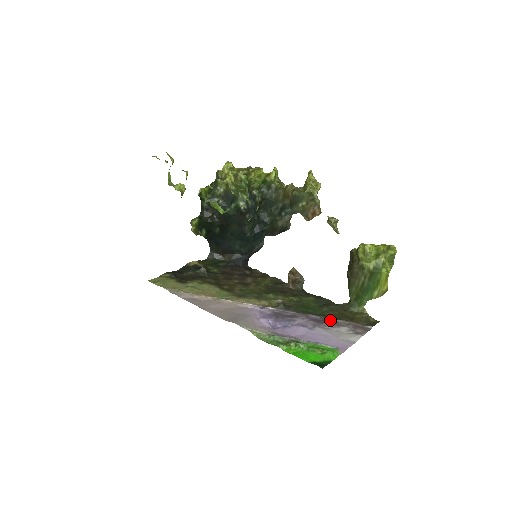
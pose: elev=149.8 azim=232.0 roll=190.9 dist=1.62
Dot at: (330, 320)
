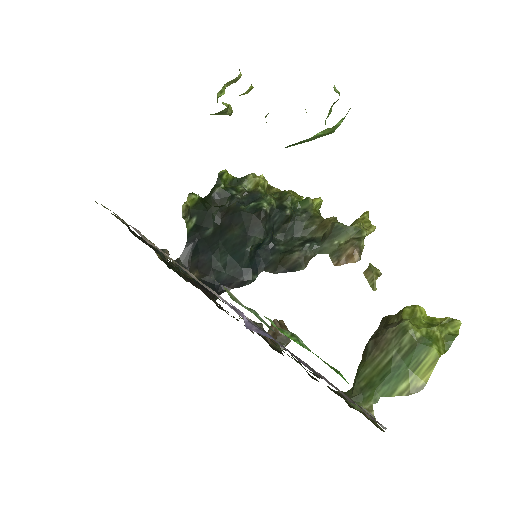
Dot at: occluded
